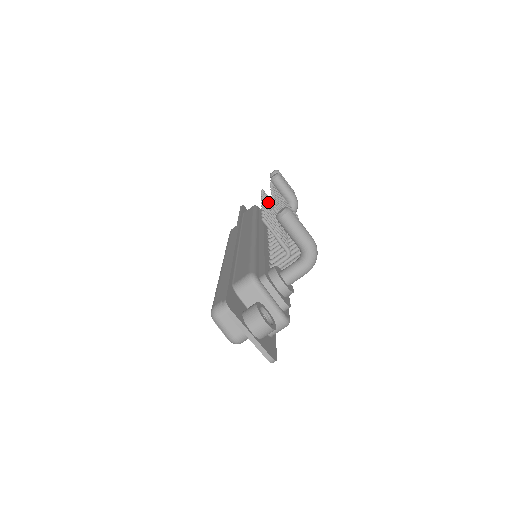
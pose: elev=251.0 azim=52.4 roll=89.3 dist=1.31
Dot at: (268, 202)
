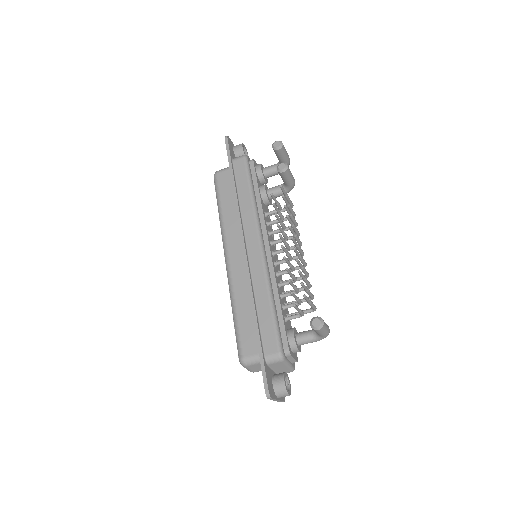
Dot at: (279, 219)
